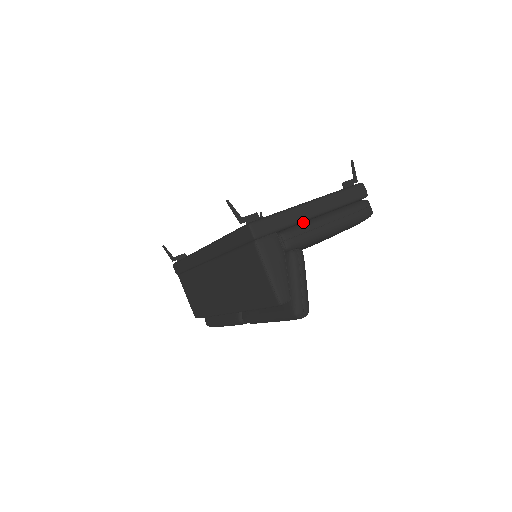
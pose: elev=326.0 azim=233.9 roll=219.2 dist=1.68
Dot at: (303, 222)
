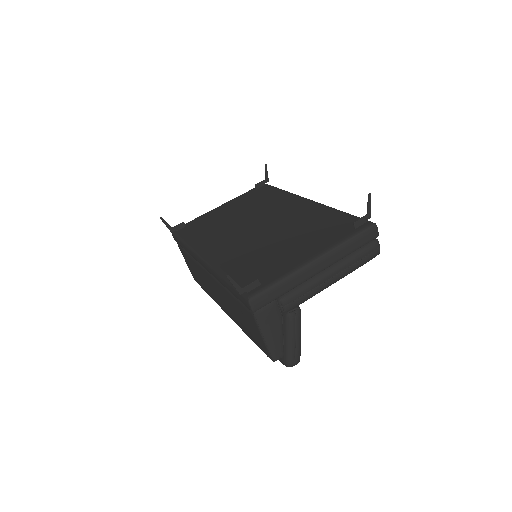
Dot at: (305, 280)
